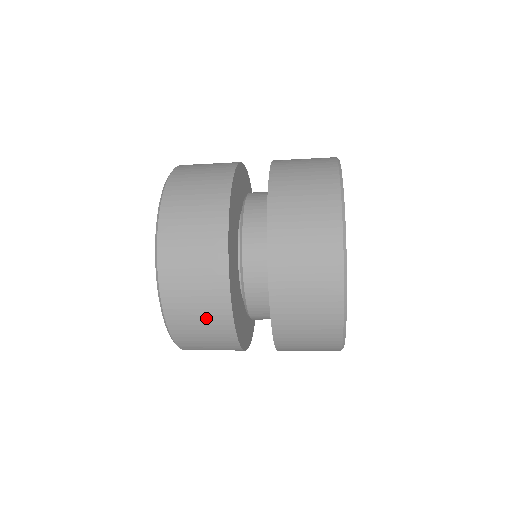
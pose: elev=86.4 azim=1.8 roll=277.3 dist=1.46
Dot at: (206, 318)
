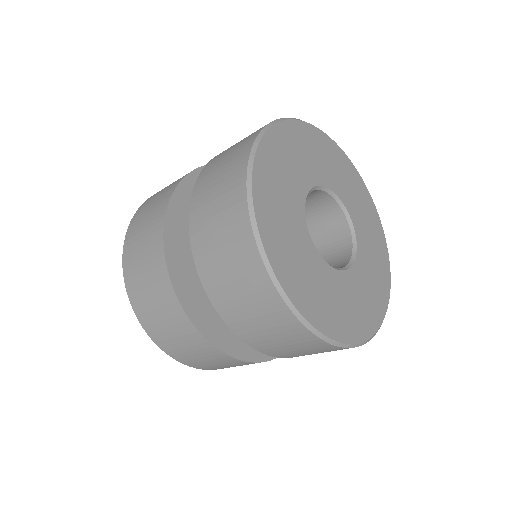
Dot at: occluded
